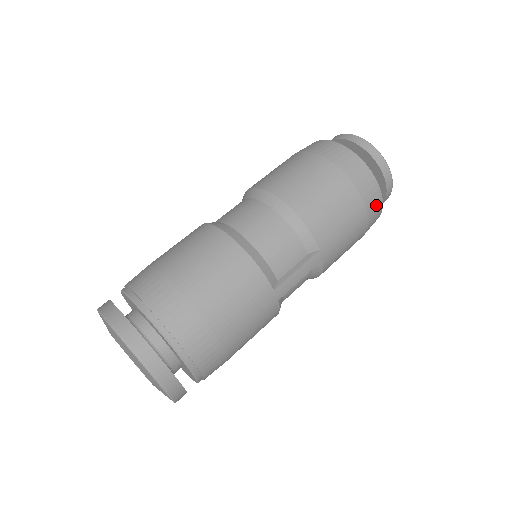
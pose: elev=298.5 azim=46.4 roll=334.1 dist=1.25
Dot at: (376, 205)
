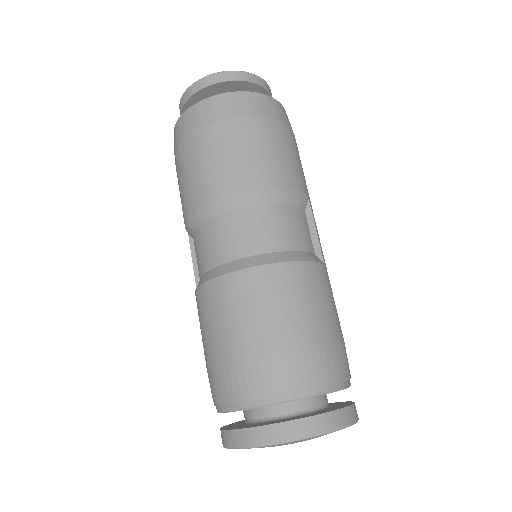
Dot at: occluded
